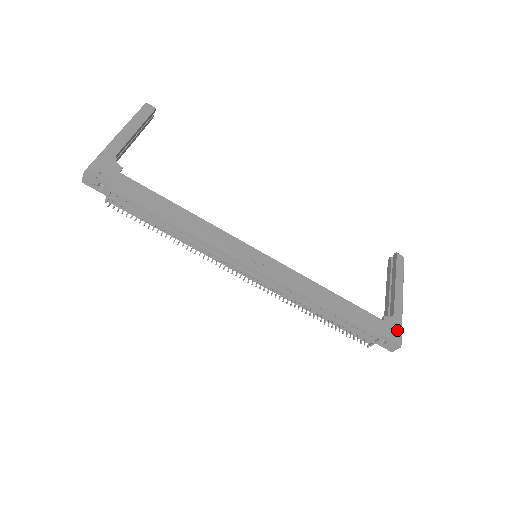
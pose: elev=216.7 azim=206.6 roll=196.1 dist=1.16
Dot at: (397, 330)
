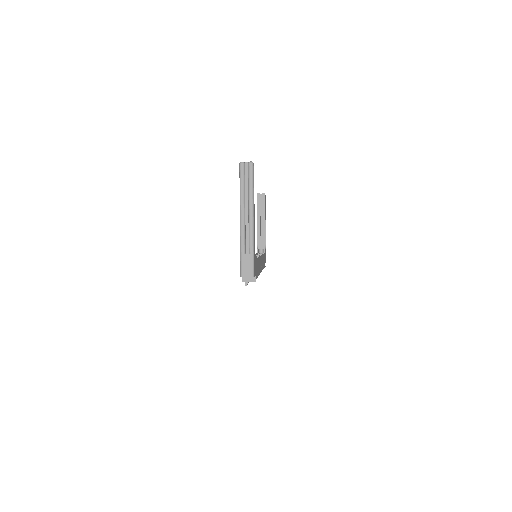
Dot at: occluded
